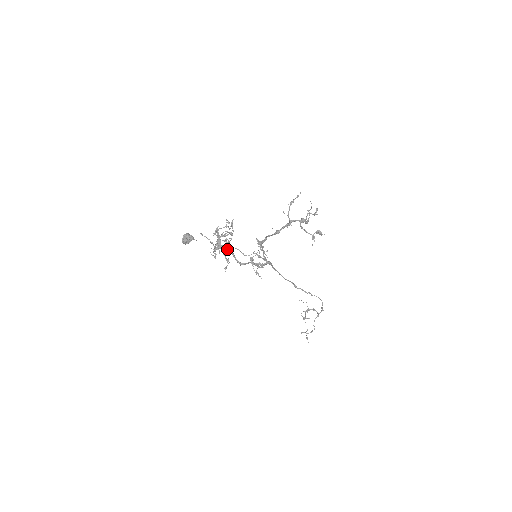
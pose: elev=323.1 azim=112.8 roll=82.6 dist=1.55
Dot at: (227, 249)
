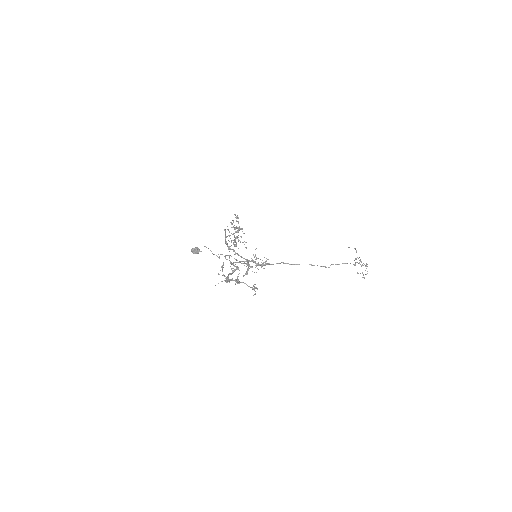
Dot at: occluded
